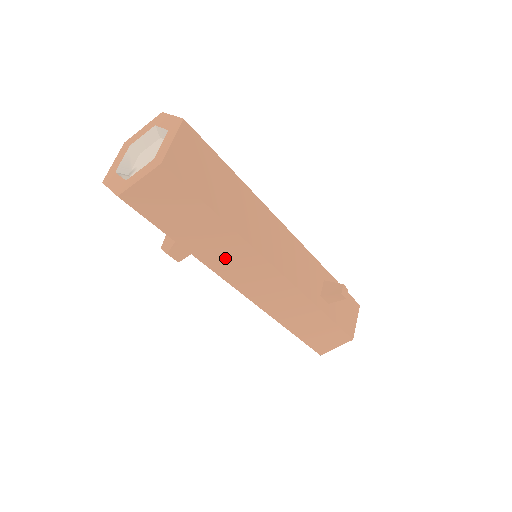
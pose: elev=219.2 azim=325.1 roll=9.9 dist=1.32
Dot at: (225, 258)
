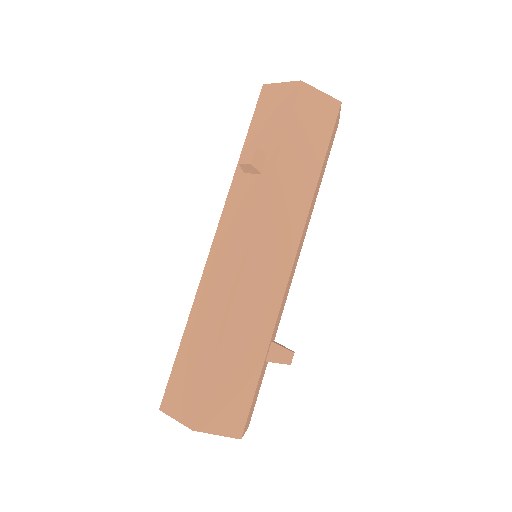
Dot at: (284, 200)
